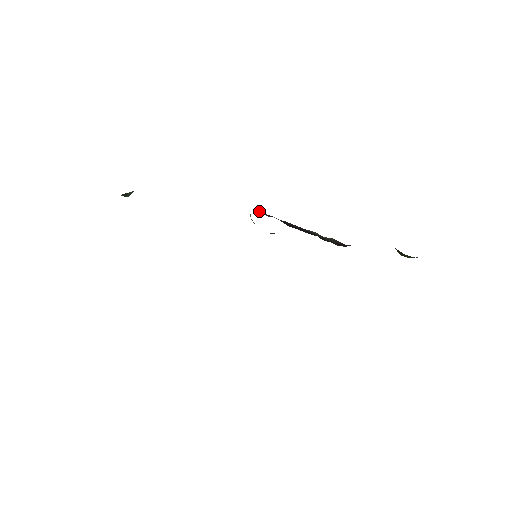
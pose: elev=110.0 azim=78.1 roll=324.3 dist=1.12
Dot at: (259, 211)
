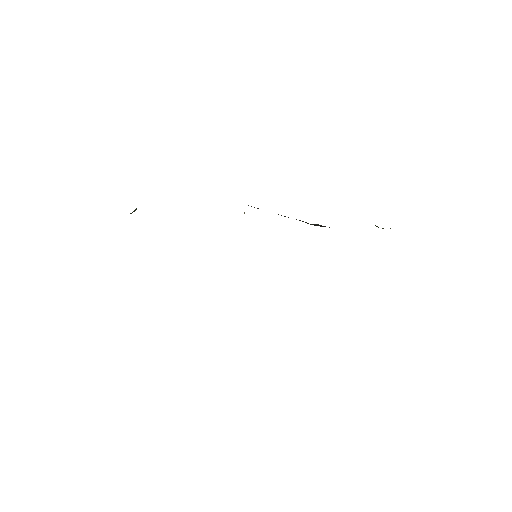
Dot at: (251, 206)
